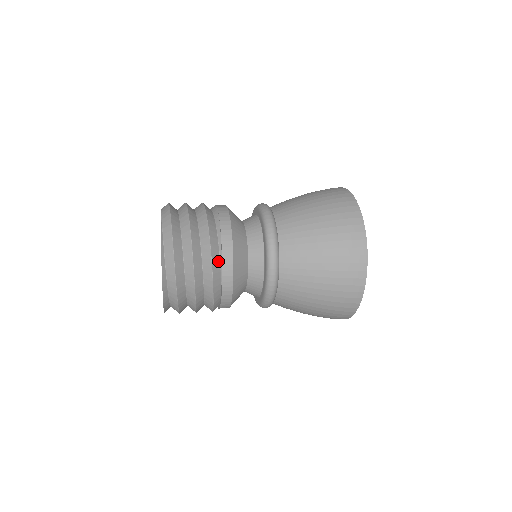
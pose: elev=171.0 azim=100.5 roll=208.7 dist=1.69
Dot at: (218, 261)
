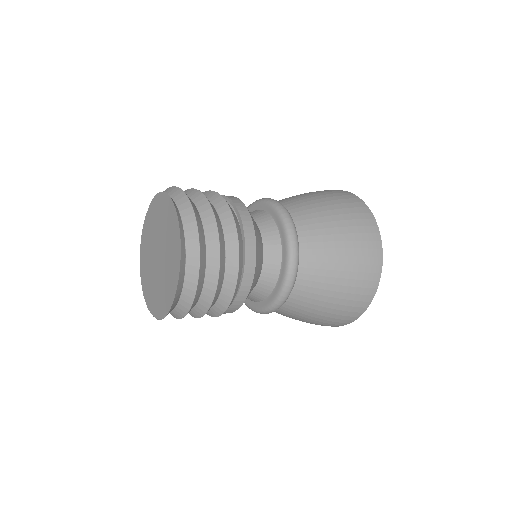
Dot at: occluded
